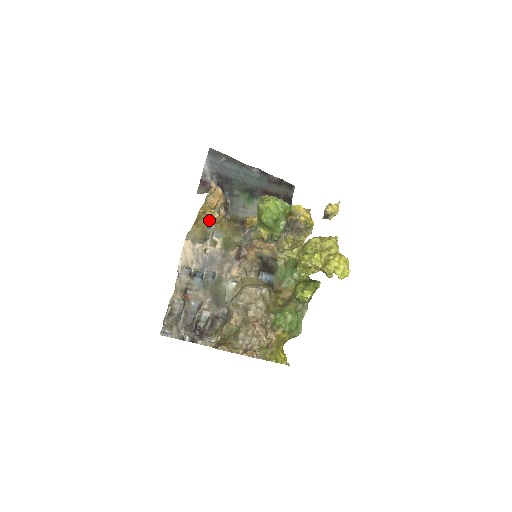
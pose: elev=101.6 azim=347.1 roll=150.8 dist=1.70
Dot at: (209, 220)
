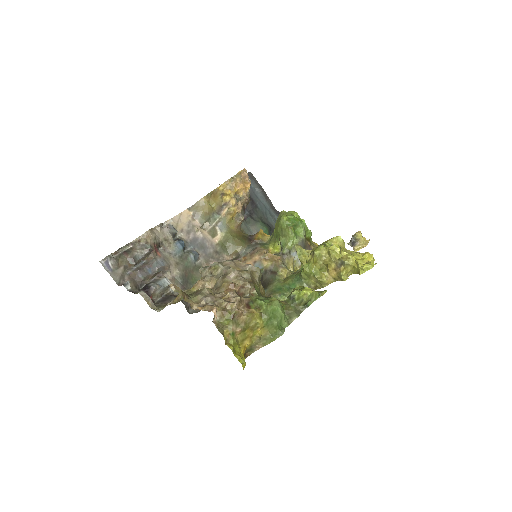
Dot at: (222, 205)
